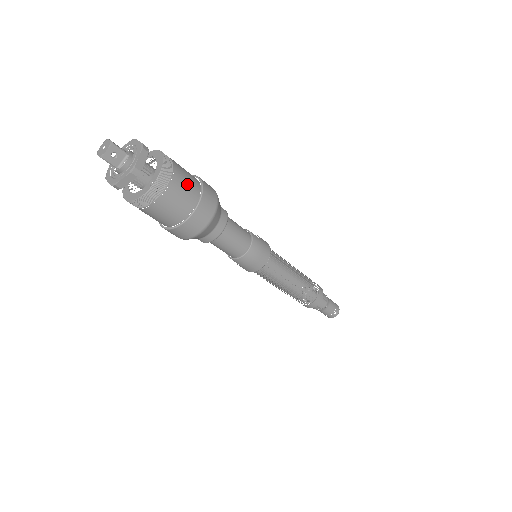
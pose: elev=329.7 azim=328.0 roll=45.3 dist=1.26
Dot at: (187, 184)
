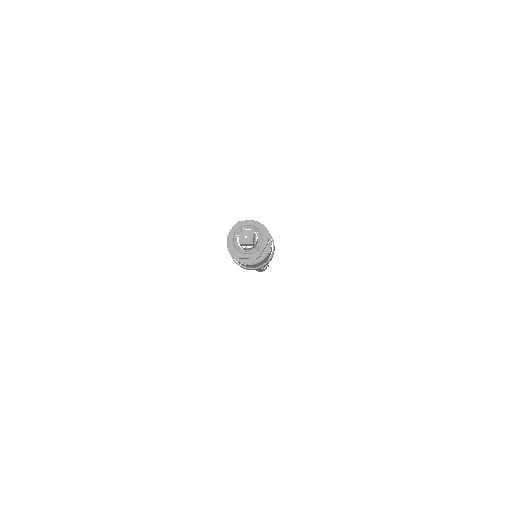
Dot at: occluded
